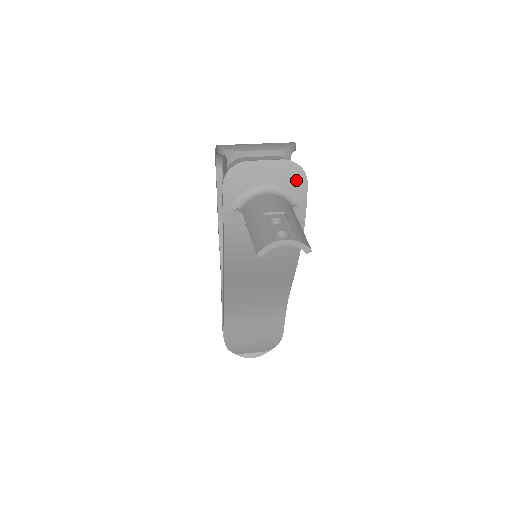
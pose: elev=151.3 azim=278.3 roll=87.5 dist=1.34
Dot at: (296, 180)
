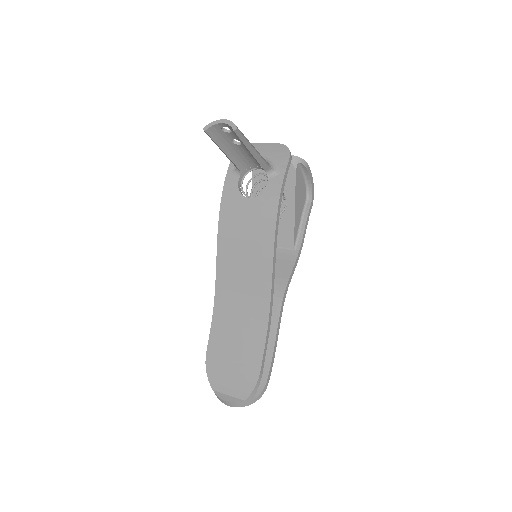
Dot at: (282, 156)
